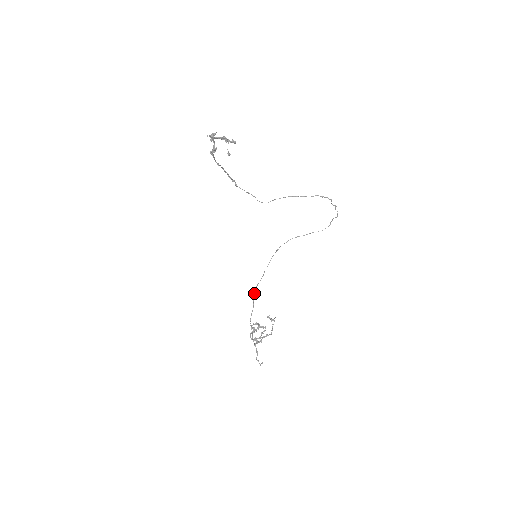
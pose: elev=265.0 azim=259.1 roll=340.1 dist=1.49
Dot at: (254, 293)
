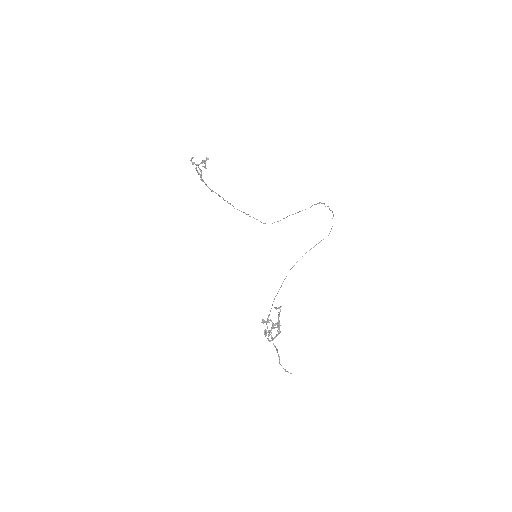
Dot at: occluded
